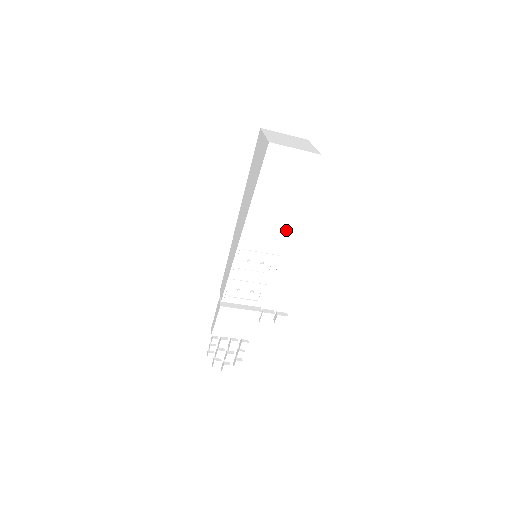
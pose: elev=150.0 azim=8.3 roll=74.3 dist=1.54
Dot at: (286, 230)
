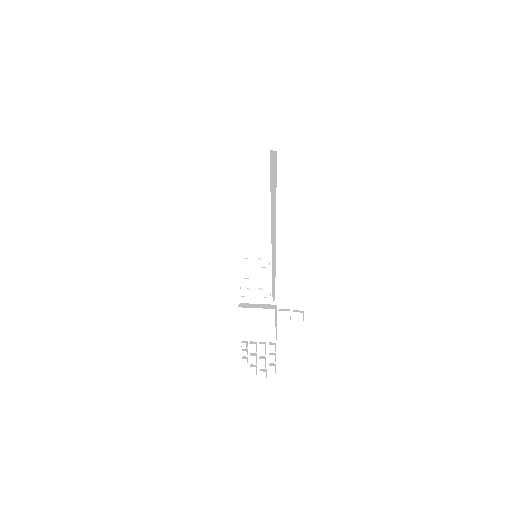
Dot at: (266, 223)
